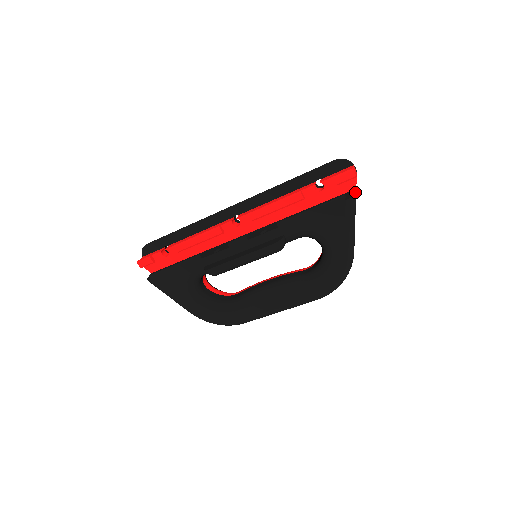
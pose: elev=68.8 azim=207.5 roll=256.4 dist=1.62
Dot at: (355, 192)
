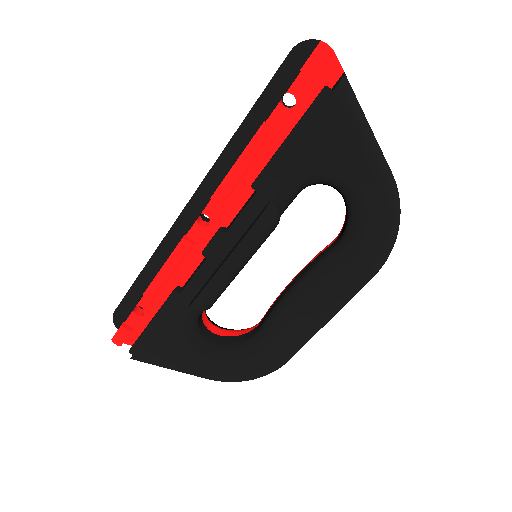
Dot at: (343, 74)
